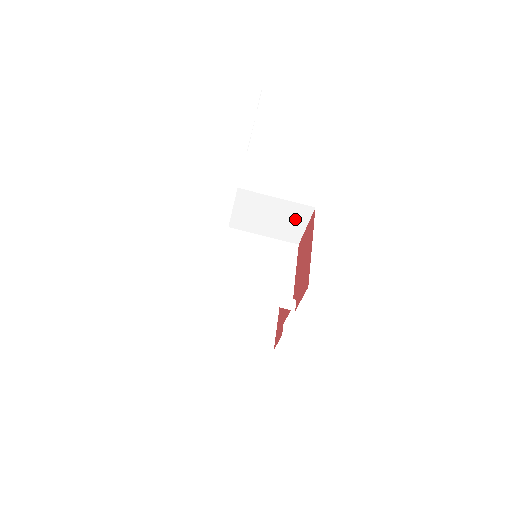
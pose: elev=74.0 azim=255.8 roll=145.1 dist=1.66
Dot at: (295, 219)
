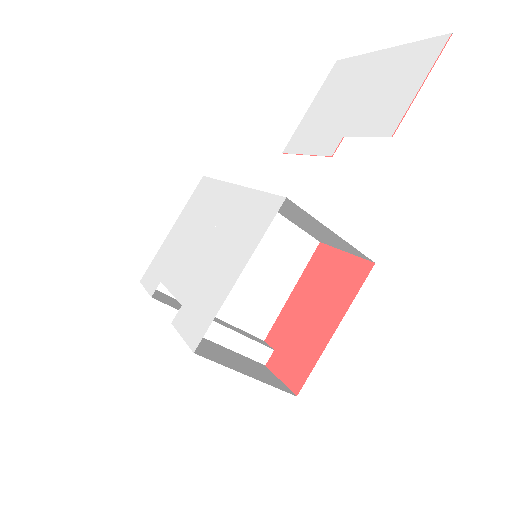
Dot at: (338, 244)
